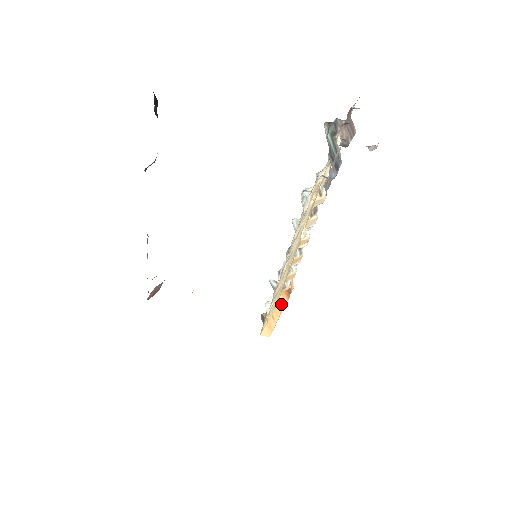
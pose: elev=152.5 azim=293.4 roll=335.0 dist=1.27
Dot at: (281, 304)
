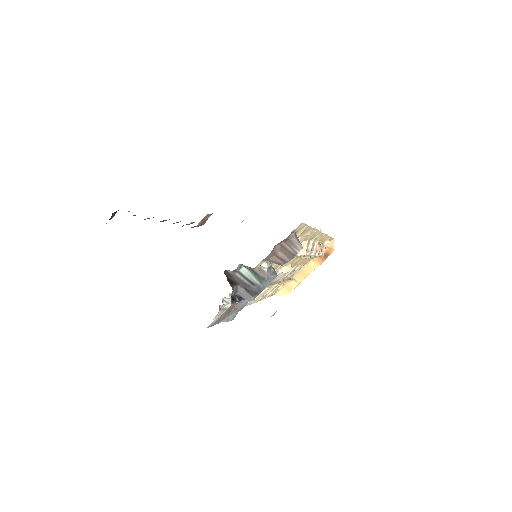
Dot at: (310, 267)
